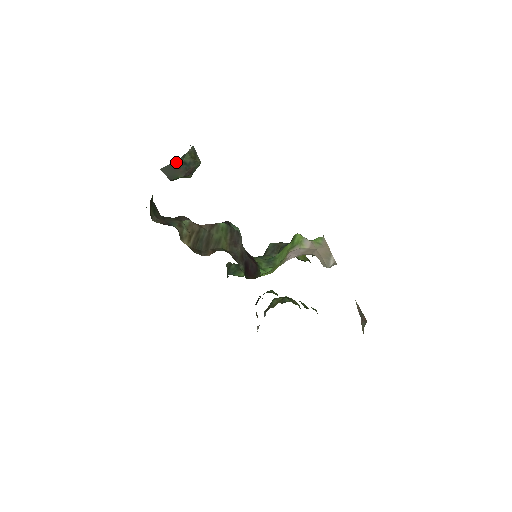
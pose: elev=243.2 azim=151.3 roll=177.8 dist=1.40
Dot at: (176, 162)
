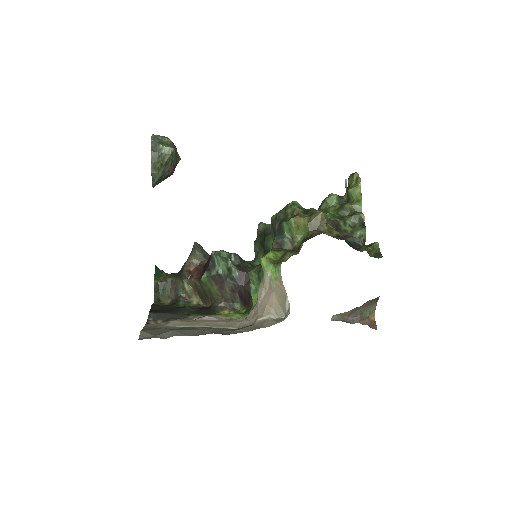
Dot at: (154, 186)
